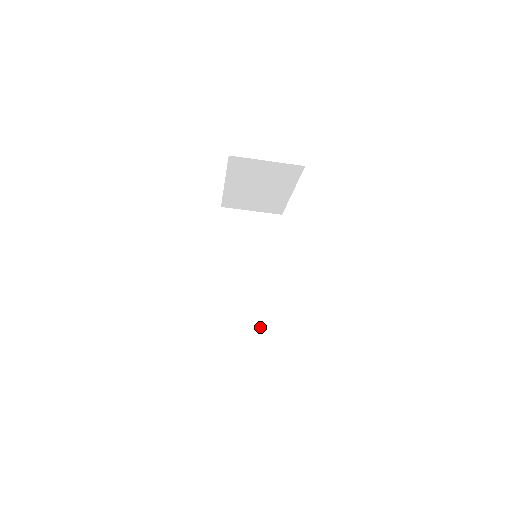
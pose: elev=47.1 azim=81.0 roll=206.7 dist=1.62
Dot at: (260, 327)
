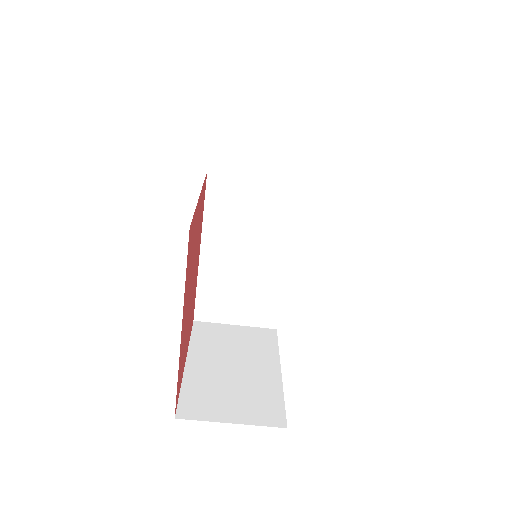
Dot at: occluded
